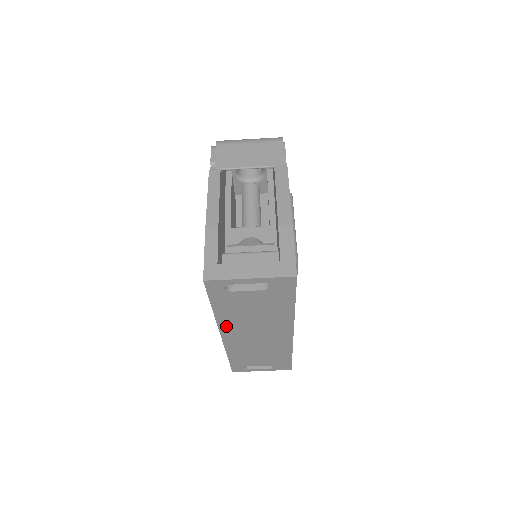
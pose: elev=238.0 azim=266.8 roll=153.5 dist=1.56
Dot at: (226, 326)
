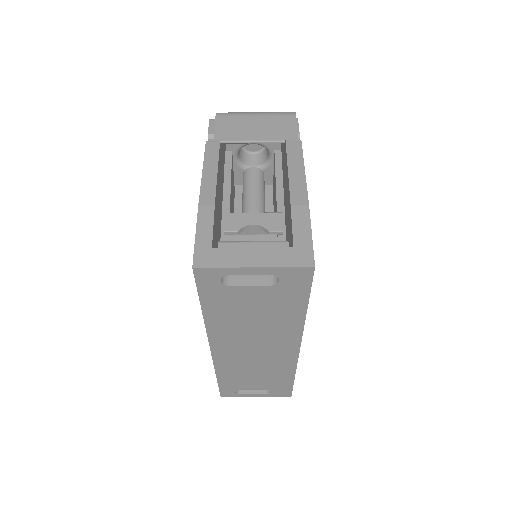
Dot at: (217, 335)
